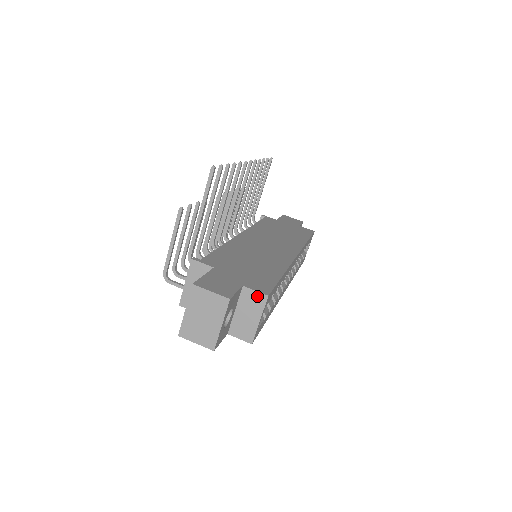
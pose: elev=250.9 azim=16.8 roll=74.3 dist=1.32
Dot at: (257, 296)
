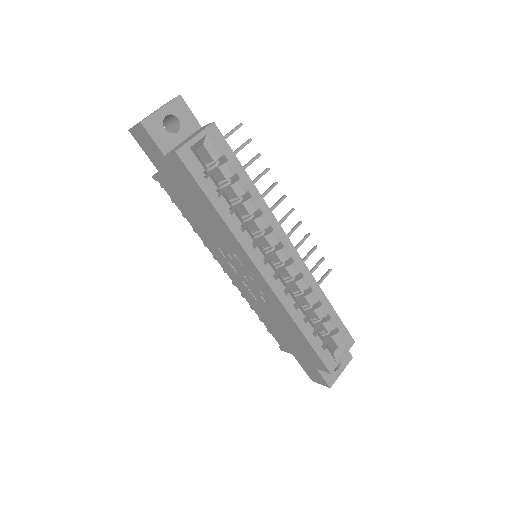
Dot at: (206, 126)
